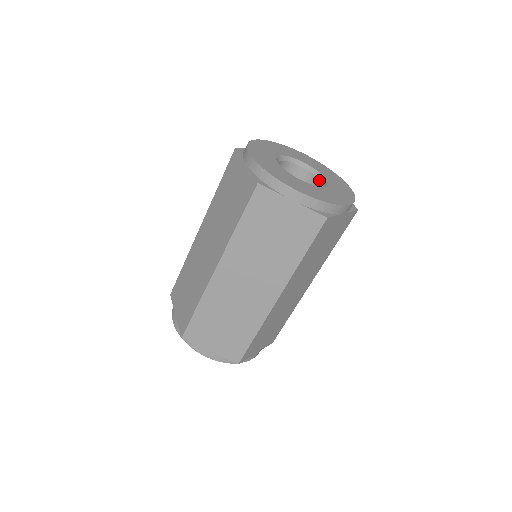
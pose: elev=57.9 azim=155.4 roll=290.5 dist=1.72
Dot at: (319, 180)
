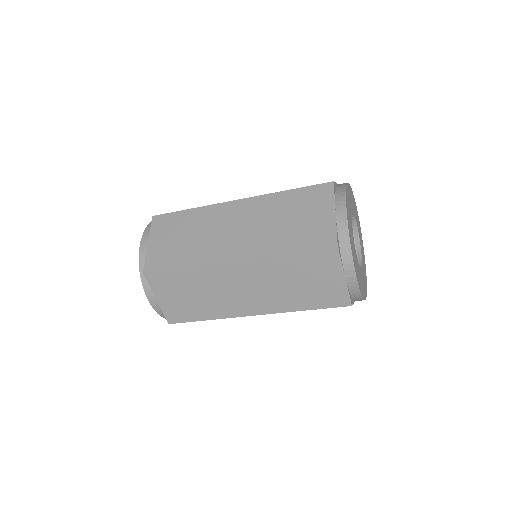
Dot at: (353, 230)
